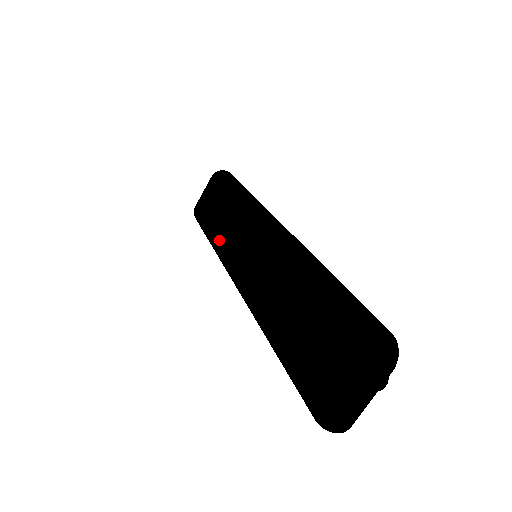
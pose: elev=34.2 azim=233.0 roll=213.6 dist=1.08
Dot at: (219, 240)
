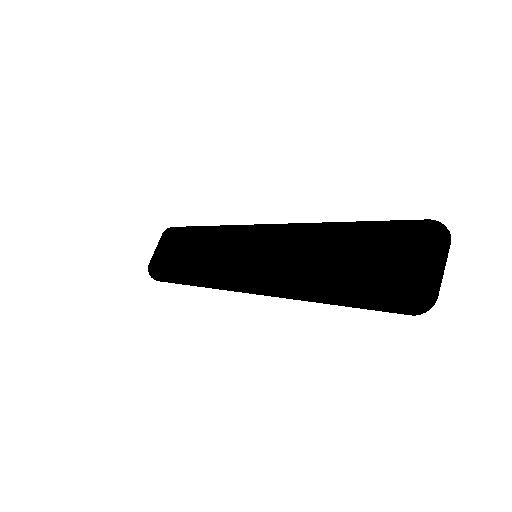
Dot at: (203, 265)
